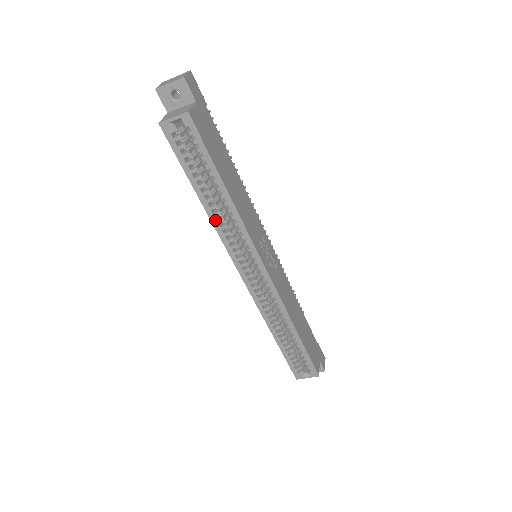
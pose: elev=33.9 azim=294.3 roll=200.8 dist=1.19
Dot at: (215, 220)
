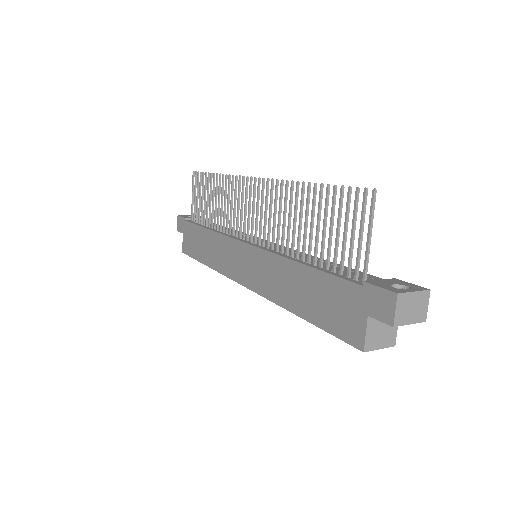
Dot at: occluded
